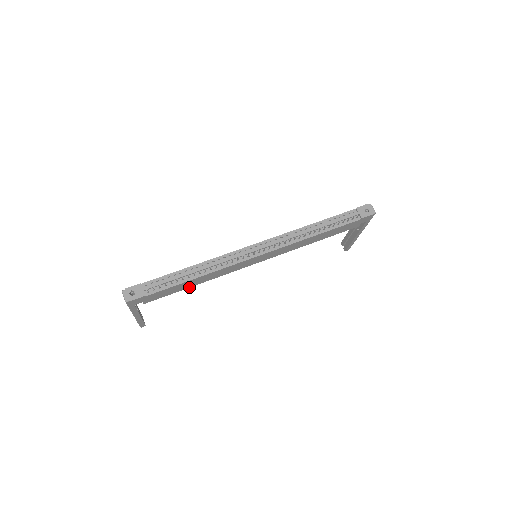
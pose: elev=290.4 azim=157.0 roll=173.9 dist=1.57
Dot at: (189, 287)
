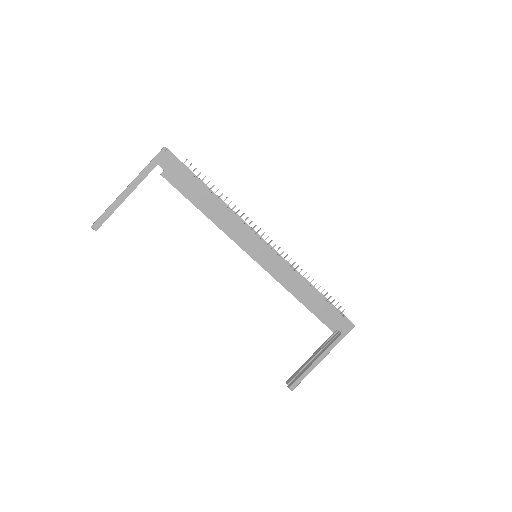
Dot at: (199, 209)
